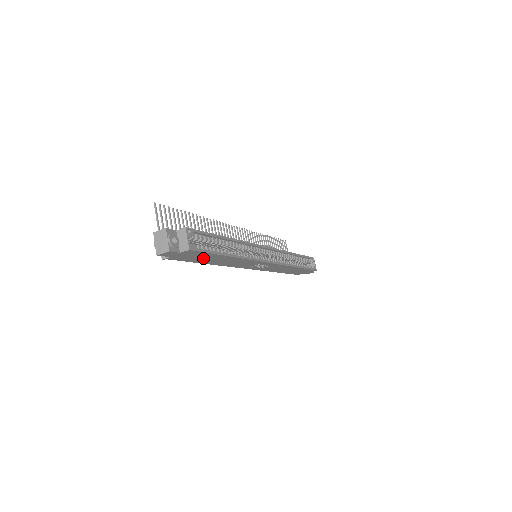
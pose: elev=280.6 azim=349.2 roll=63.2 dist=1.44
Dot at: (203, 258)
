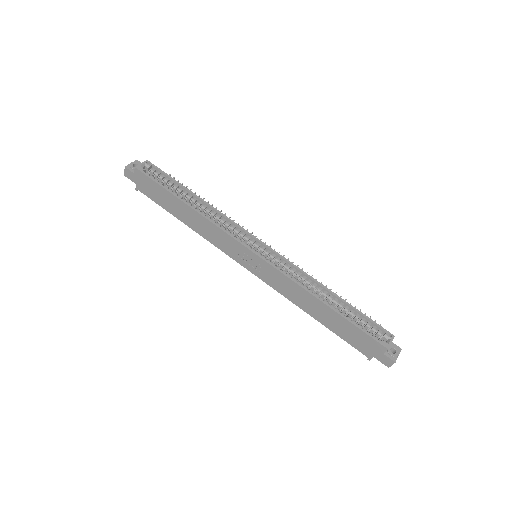
Dot at: (164, 199)
